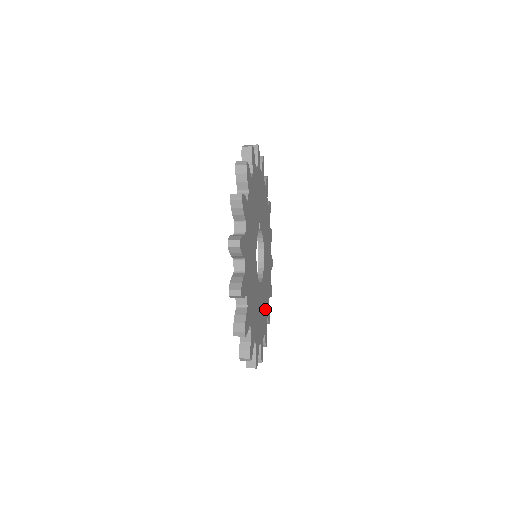
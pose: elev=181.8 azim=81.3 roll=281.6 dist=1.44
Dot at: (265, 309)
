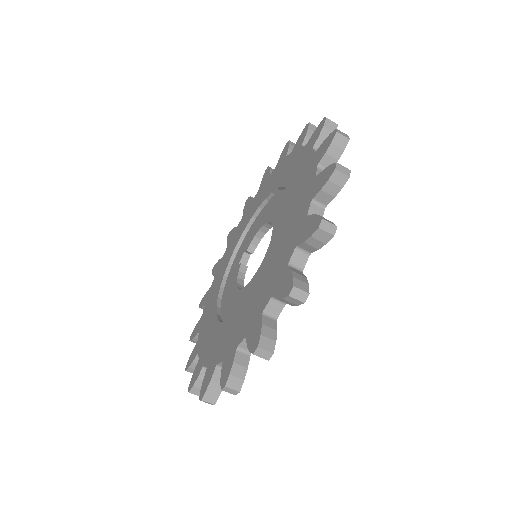
Dot at: occluded
